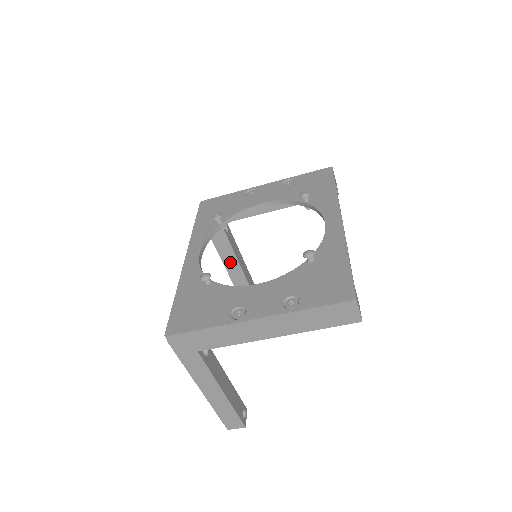
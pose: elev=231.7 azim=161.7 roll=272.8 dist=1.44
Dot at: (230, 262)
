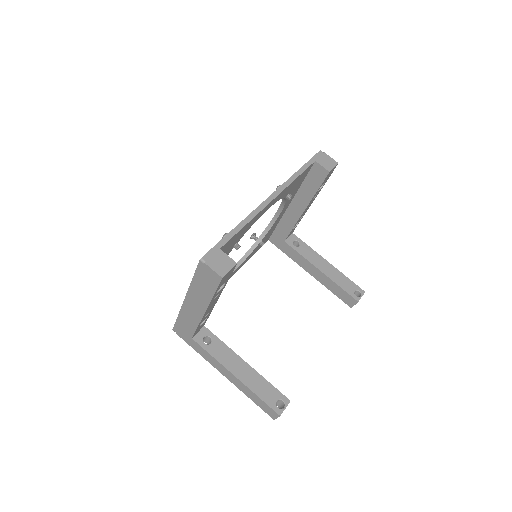
Dot at: (315, 273)
